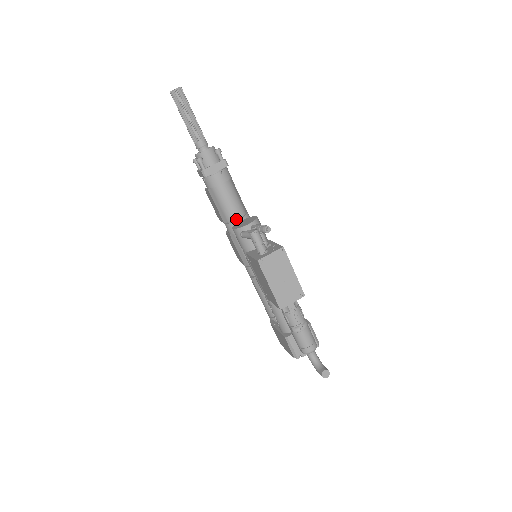
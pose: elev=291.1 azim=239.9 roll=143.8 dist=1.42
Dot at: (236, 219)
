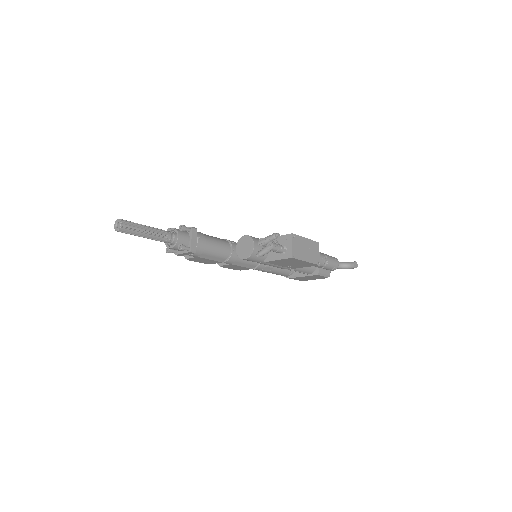
Dot at: (230, 252)
